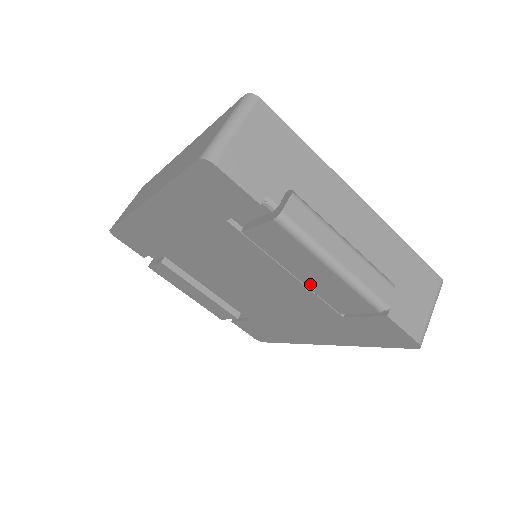
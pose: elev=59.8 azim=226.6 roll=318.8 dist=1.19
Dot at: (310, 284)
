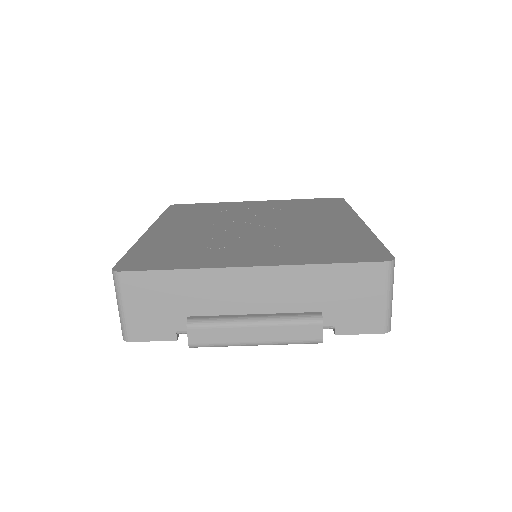
Dot at: occluded
